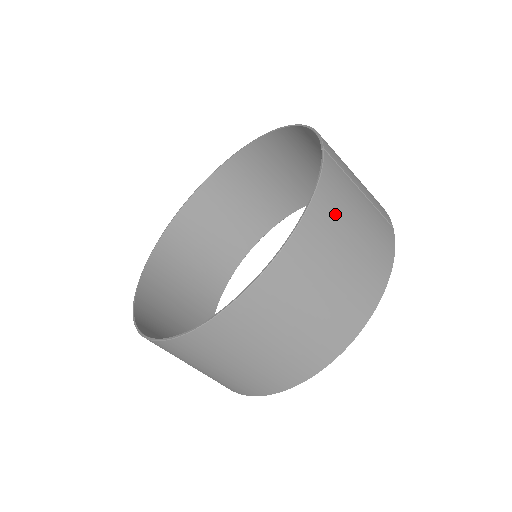
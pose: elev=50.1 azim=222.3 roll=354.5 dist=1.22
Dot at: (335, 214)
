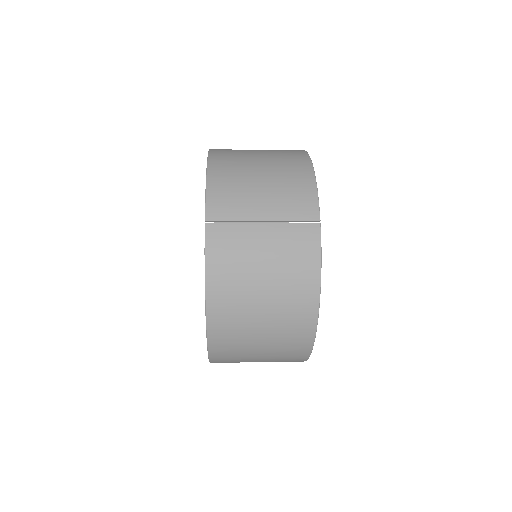
Dot at: (233, 279)
